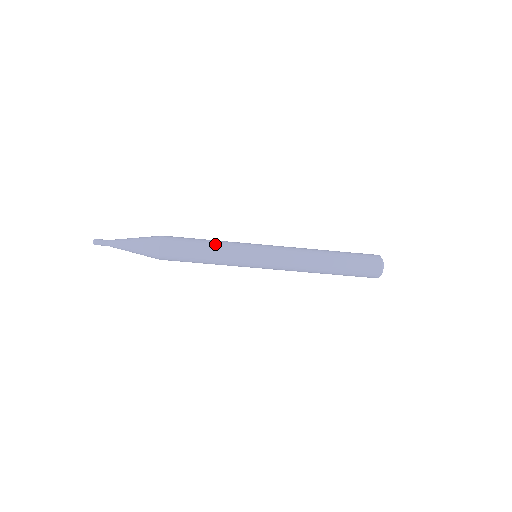
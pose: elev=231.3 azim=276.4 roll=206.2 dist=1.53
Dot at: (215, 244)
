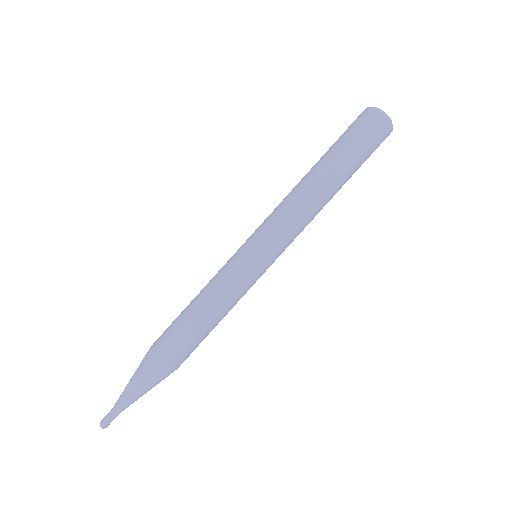
Dot at: (203, 291)
